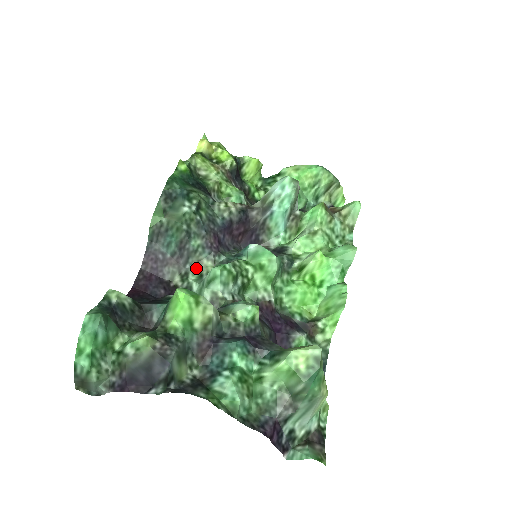
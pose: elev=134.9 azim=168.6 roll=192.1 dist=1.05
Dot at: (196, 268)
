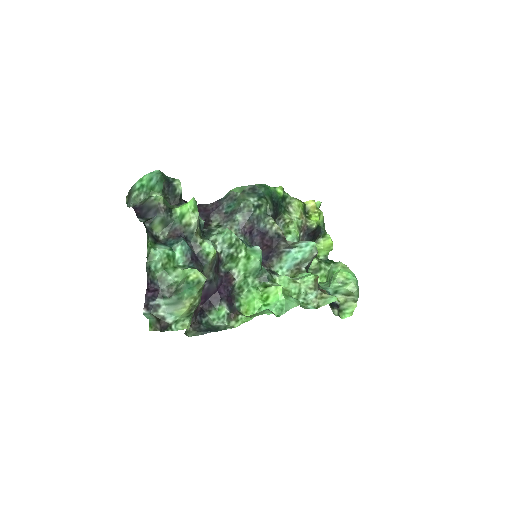
Dot at: occluded
